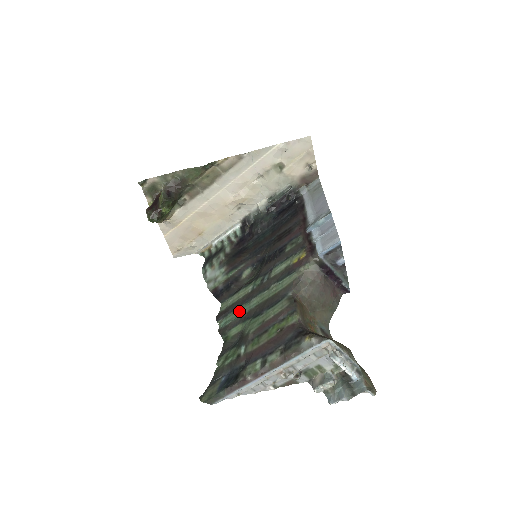
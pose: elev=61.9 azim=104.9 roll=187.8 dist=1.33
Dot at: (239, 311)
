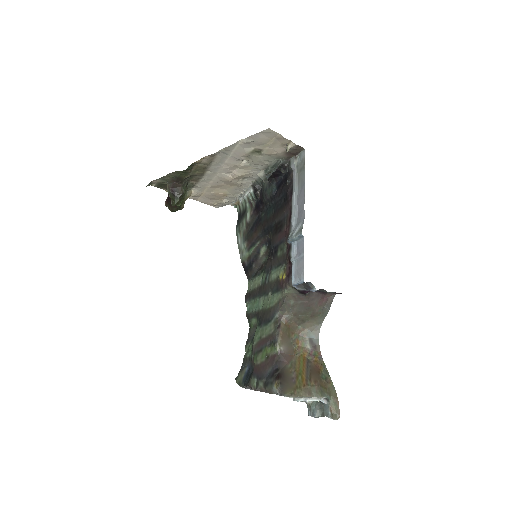
Dot at: (254, 305)
